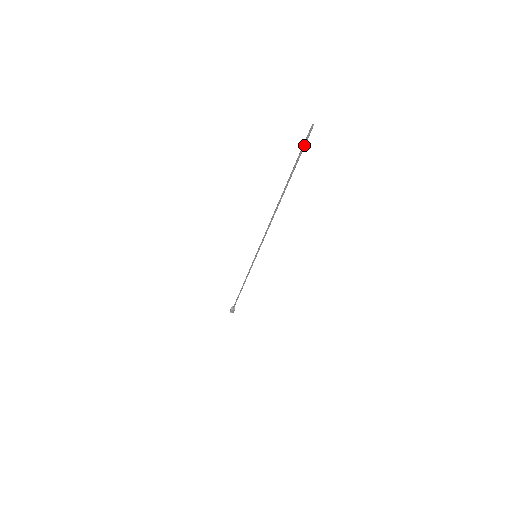
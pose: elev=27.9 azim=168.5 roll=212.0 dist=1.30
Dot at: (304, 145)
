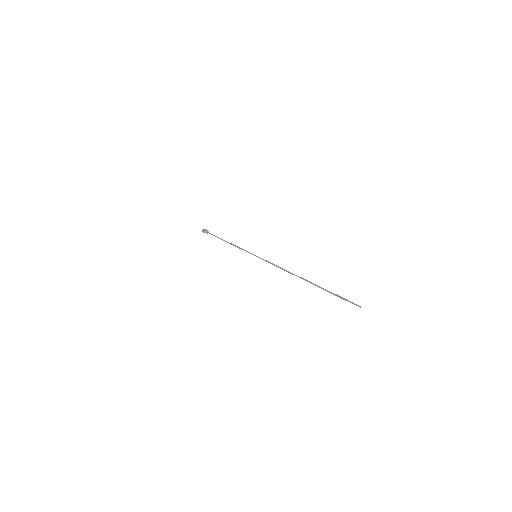
Dot at: (346, 300)
